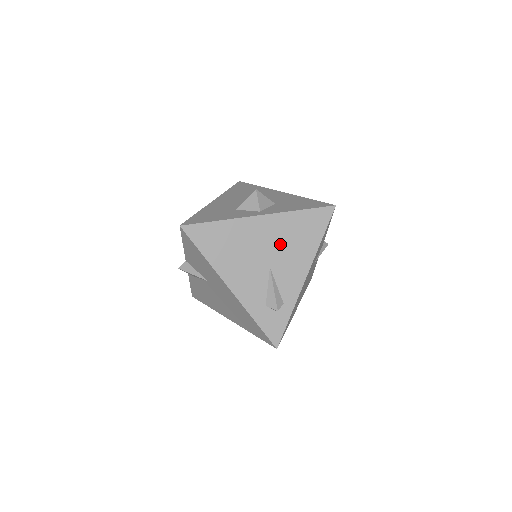
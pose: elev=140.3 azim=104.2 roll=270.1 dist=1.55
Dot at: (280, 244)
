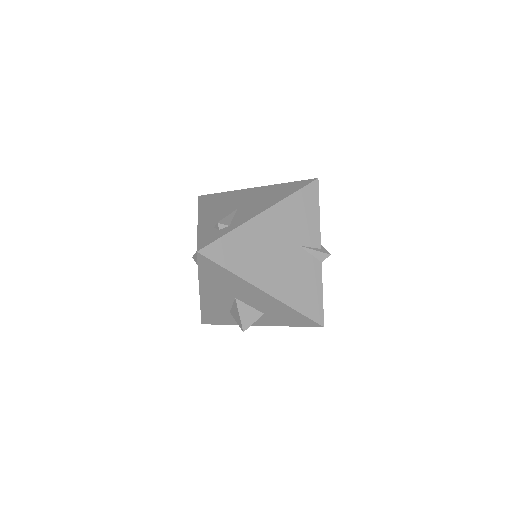
Dot at: (256, 198)
